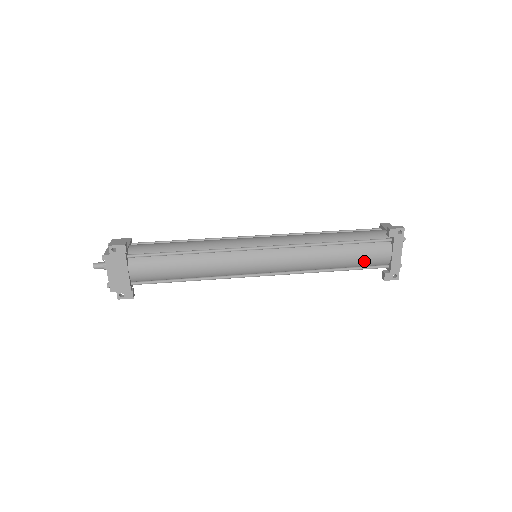
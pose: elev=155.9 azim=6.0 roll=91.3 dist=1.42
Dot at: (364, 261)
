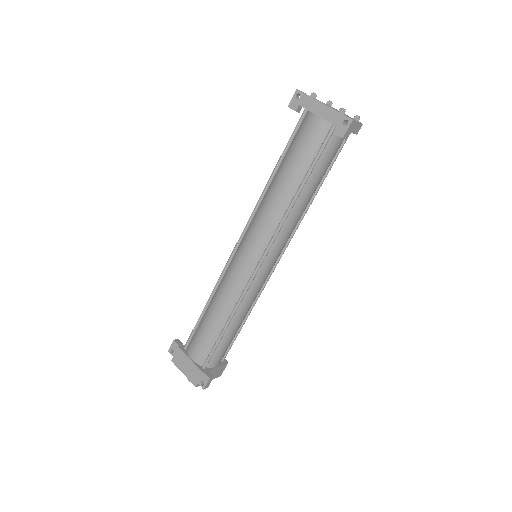
Dot at: (307, 151)
